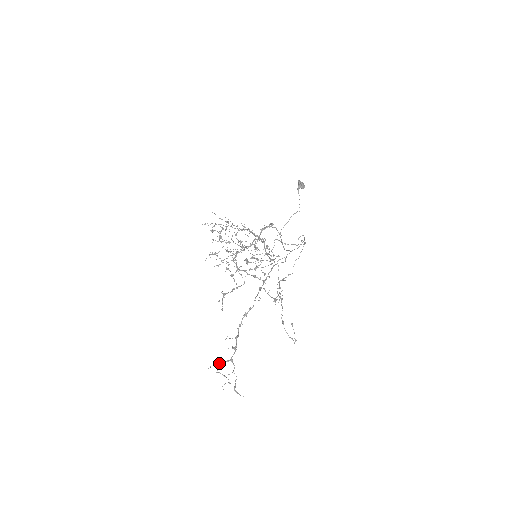
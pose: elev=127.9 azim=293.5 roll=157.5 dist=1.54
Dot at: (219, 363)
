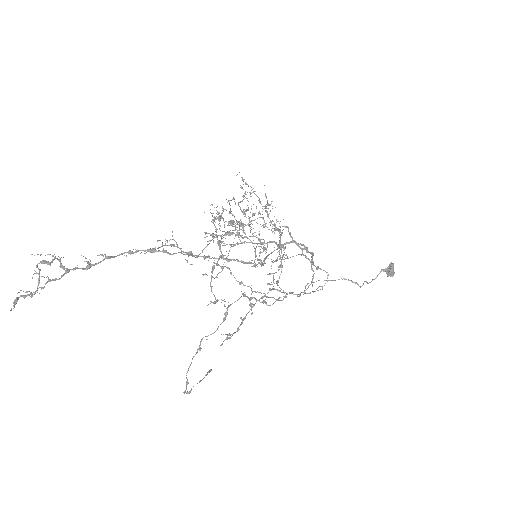
Dot at: (53, 260)
